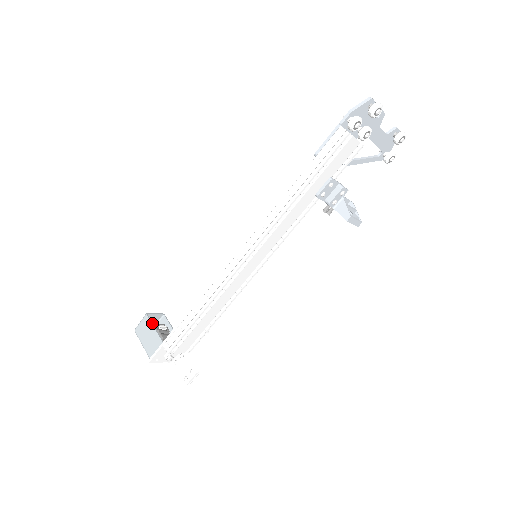
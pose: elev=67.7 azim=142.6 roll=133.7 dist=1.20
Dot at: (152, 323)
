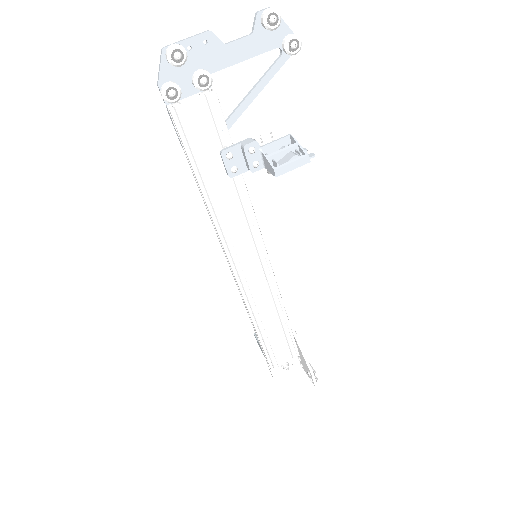
Dot at: occluded
